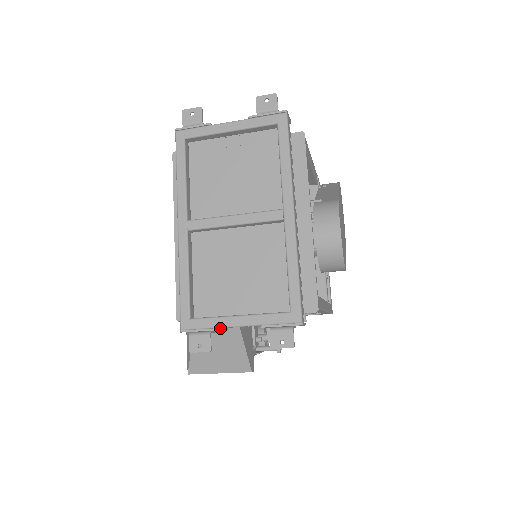
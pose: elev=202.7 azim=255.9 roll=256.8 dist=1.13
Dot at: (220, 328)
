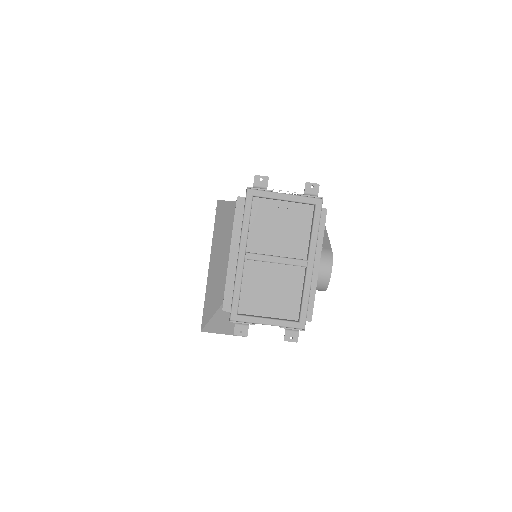
Dot at: (255, 323)
